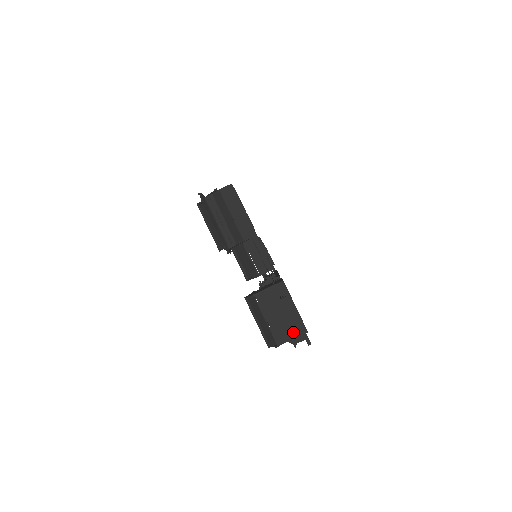
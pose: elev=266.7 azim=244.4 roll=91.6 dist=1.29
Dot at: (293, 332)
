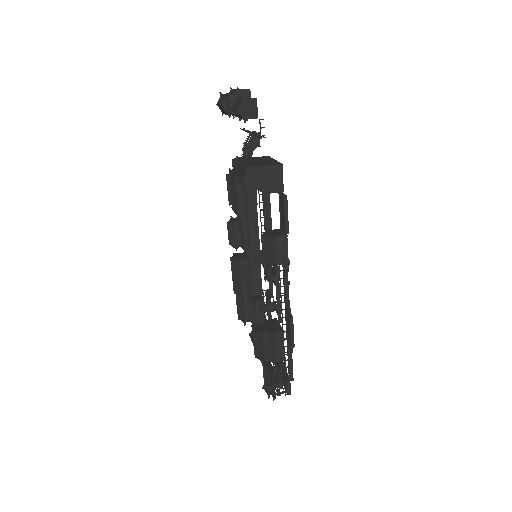
Dot at: (268, 164)
